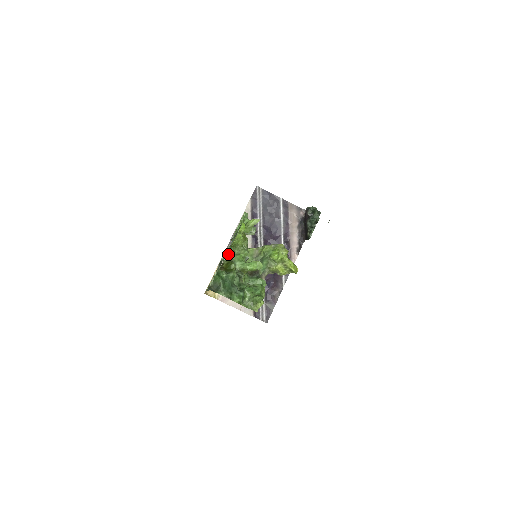
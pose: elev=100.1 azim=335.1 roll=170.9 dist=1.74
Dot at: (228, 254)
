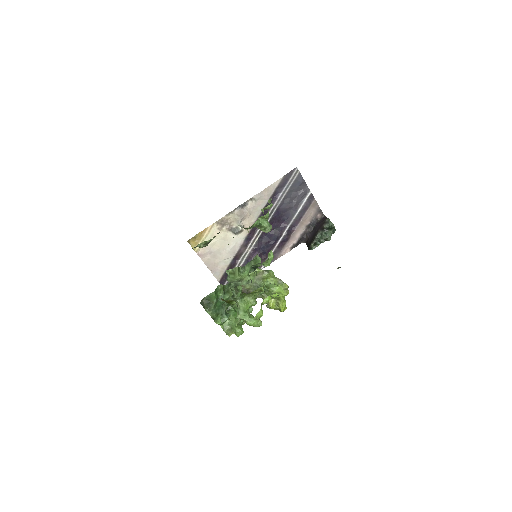
Dot at: (238, 298)
